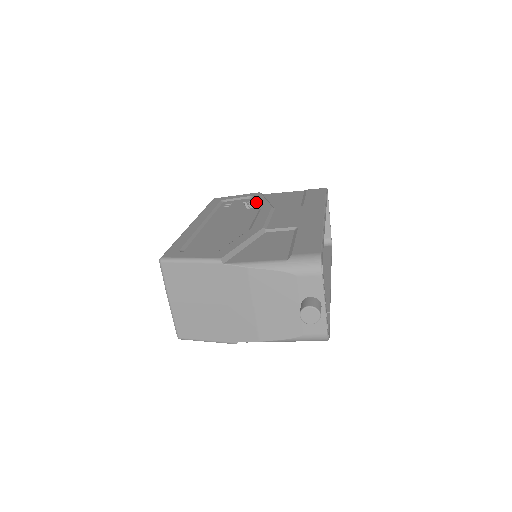
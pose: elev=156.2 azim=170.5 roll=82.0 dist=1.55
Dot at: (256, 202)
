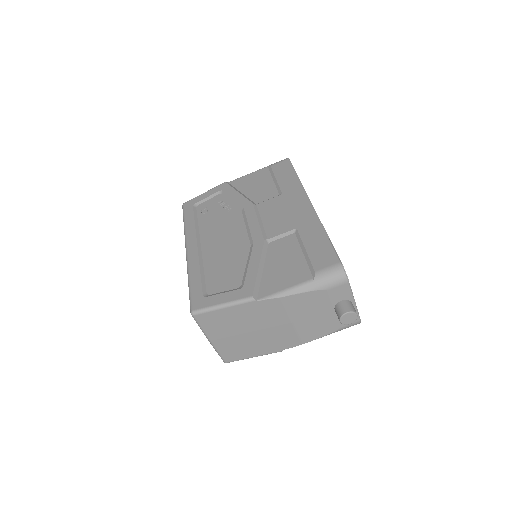
Dot at: (232, 200)
